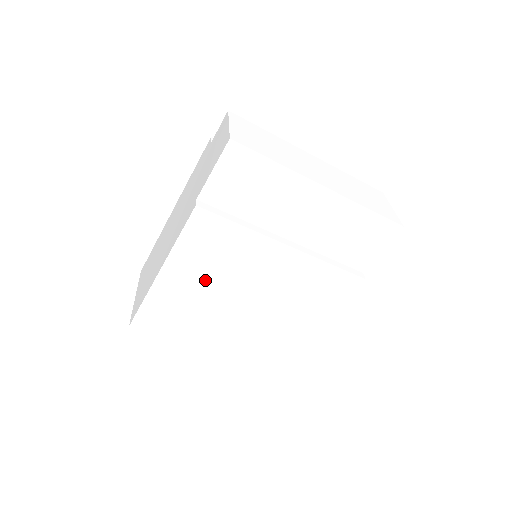
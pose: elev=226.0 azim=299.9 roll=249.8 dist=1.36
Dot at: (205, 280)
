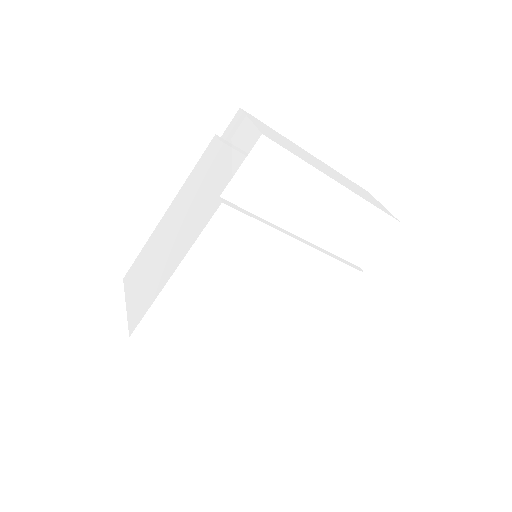
Dot at: (218, 281)
